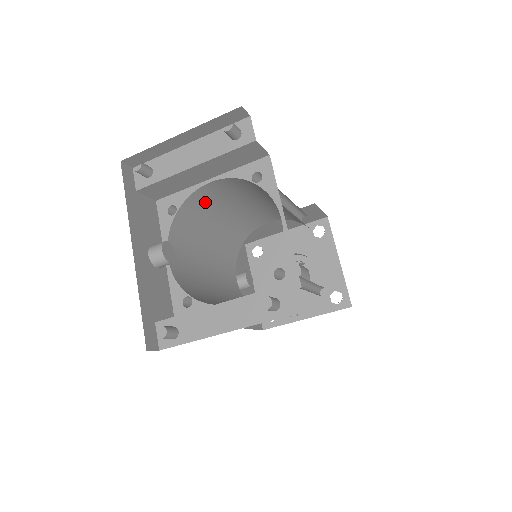
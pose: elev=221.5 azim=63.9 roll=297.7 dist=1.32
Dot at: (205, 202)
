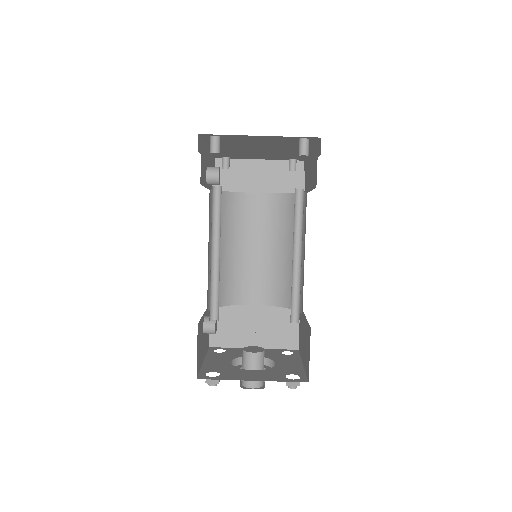
Dot at: (241, 213)
